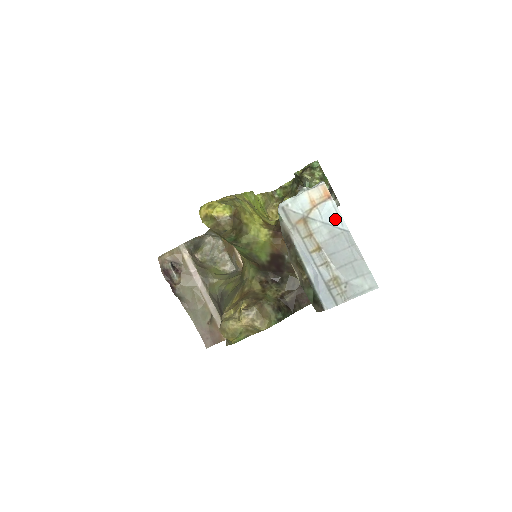
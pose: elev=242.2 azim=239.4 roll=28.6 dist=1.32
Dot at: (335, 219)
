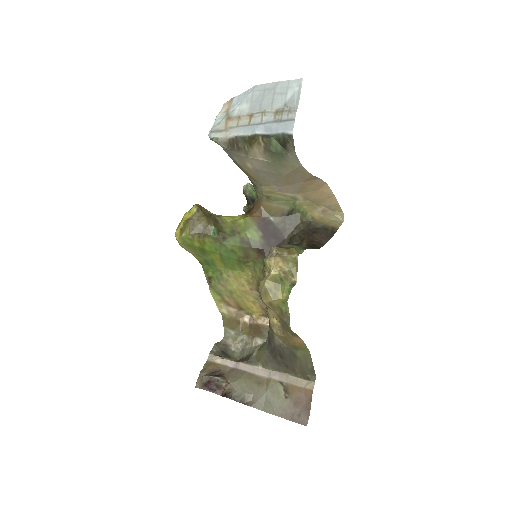
Dot at: (243, 95)
